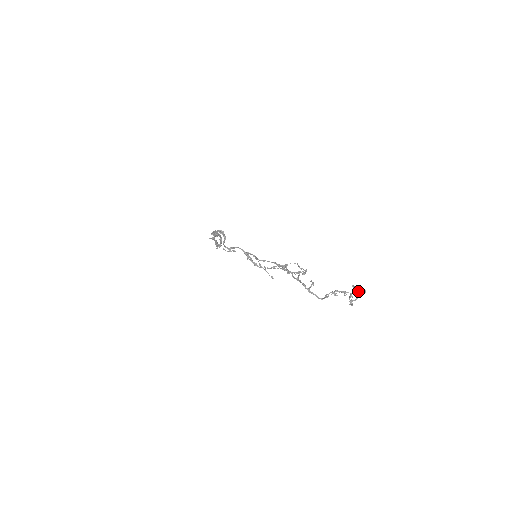
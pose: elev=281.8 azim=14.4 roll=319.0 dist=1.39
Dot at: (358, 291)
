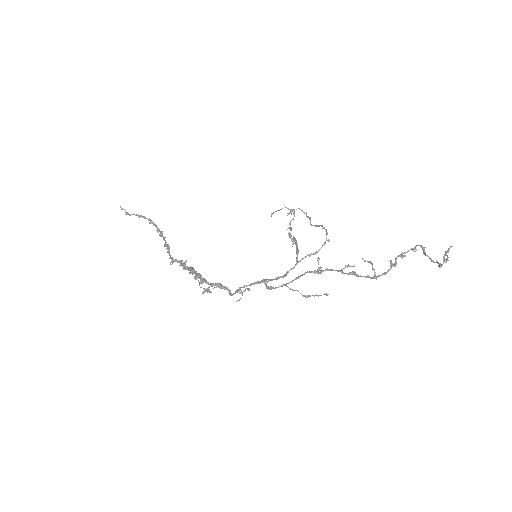
Dot at: (445, 254)
